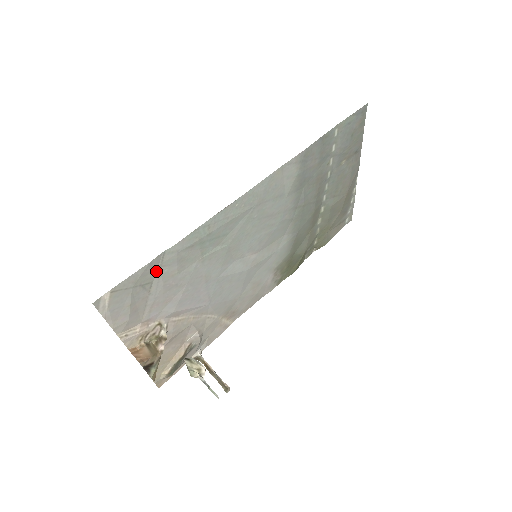
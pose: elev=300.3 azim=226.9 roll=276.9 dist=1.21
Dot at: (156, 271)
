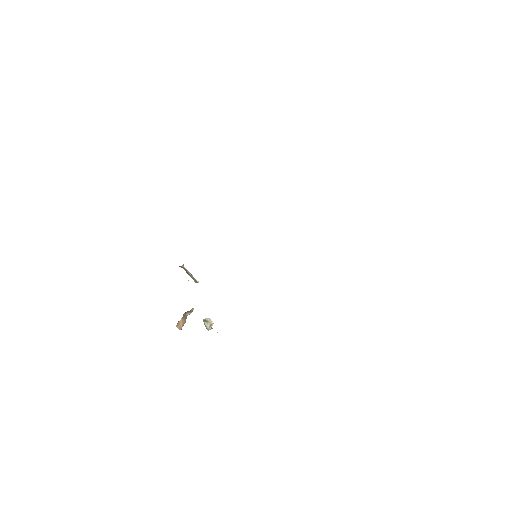
Dot at: occluded
